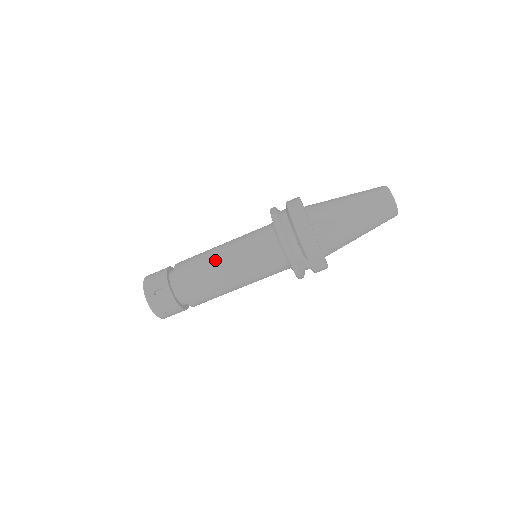
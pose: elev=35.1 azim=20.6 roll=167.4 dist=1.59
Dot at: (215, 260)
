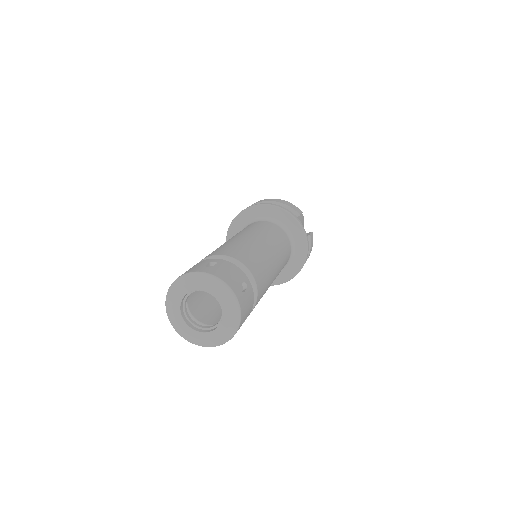
Dot at: (233, 239)
